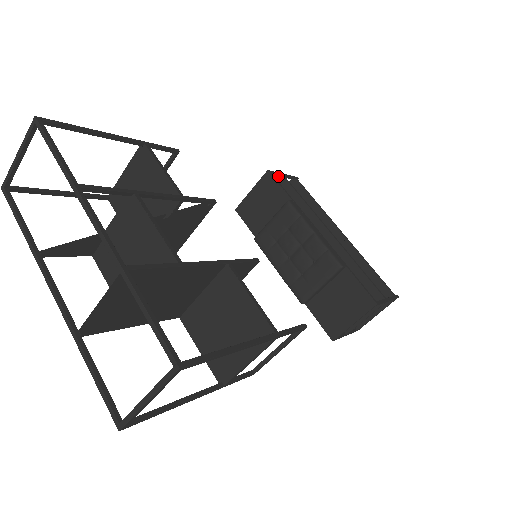
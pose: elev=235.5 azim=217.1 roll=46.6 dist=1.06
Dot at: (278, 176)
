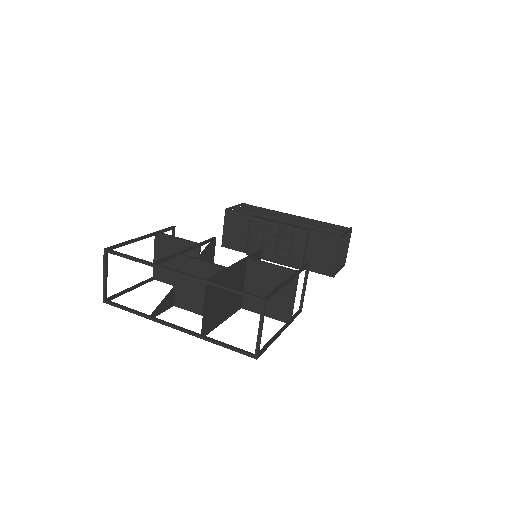
Dot at: (233, 209)
